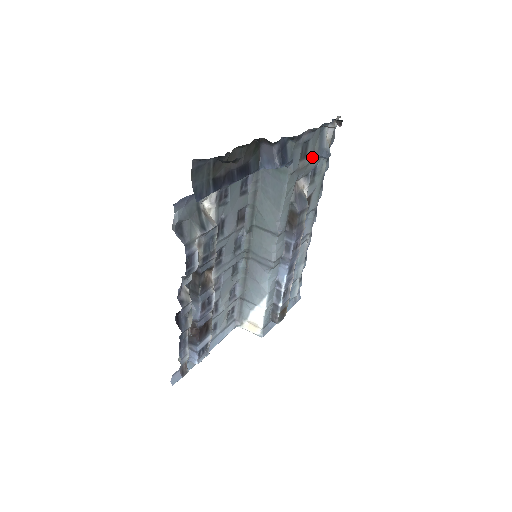
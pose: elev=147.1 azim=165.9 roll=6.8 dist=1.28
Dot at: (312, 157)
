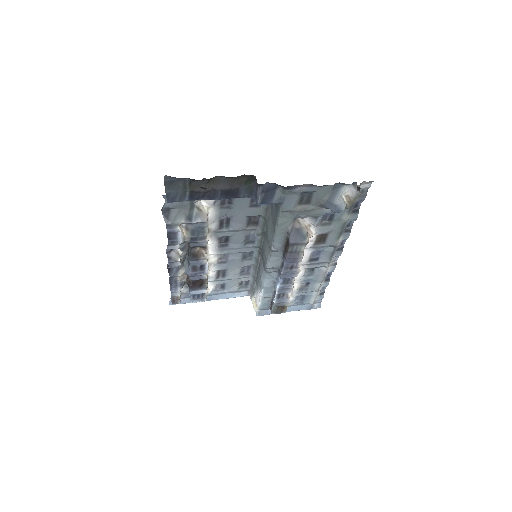
Dot at: (320, 205)
